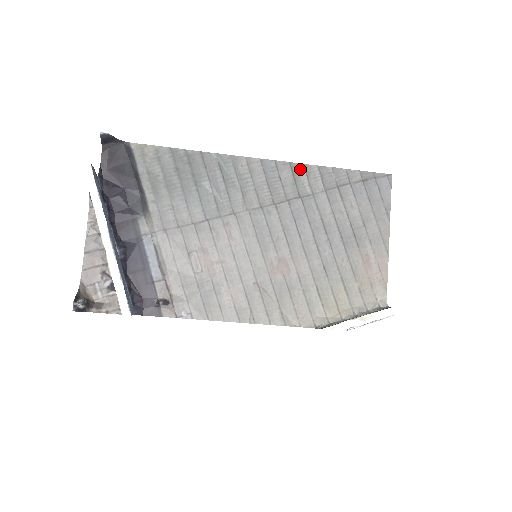
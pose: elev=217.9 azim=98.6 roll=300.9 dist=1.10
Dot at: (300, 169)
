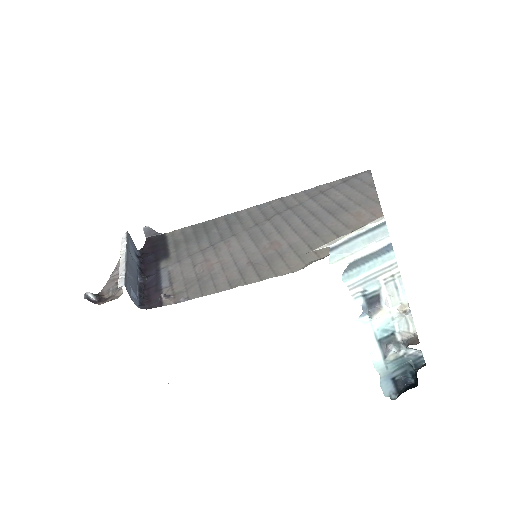
Dot at: (289, 198)
